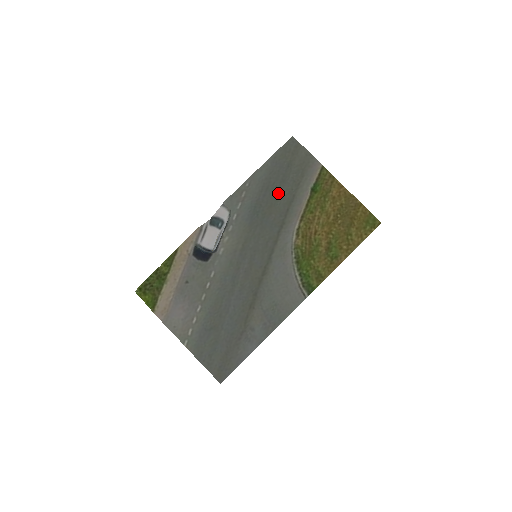
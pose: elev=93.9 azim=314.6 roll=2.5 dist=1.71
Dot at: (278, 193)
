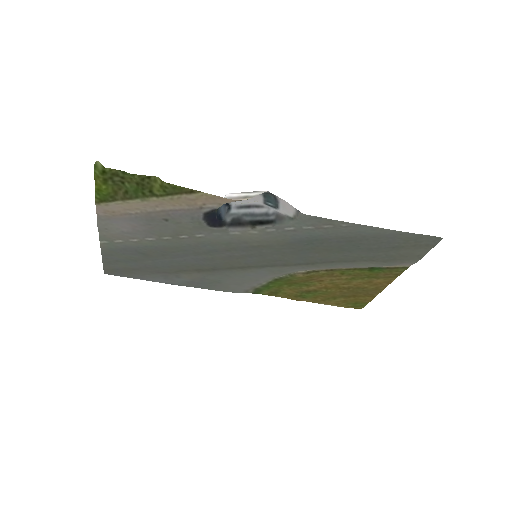
Dot at: (350, 250)
